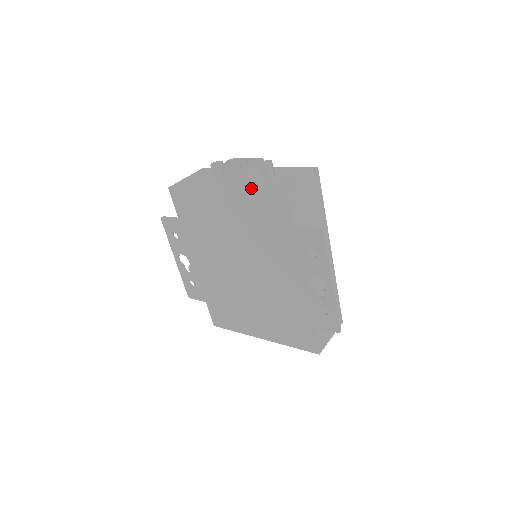
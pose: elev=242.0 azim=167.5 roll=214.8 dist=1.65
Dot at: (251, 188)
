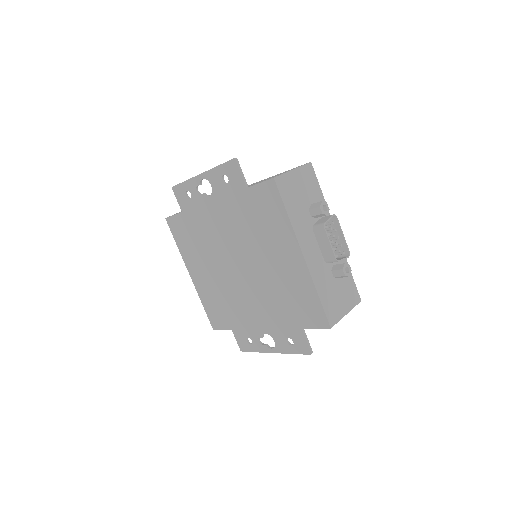
Dot at: (318, 287)
